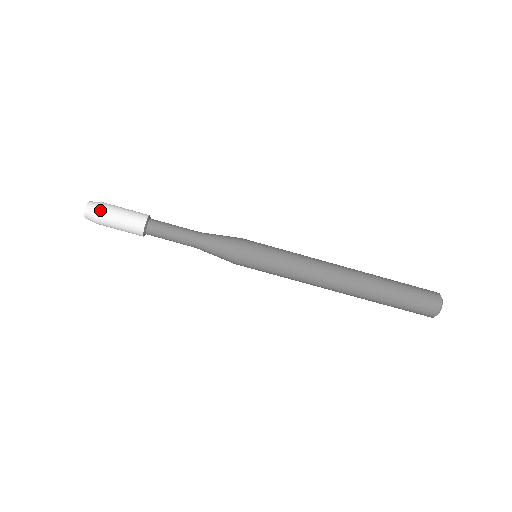
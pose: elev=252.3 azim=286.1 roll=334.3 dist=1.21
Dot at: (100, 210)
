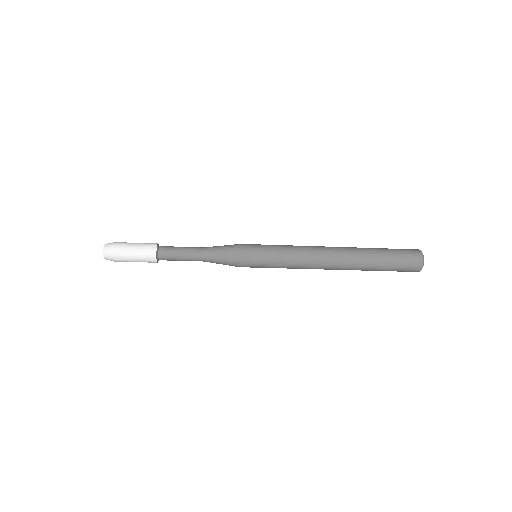
Dot at: (116, 249)
